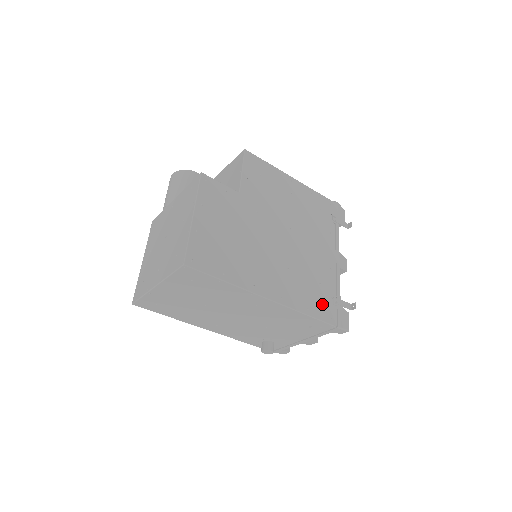
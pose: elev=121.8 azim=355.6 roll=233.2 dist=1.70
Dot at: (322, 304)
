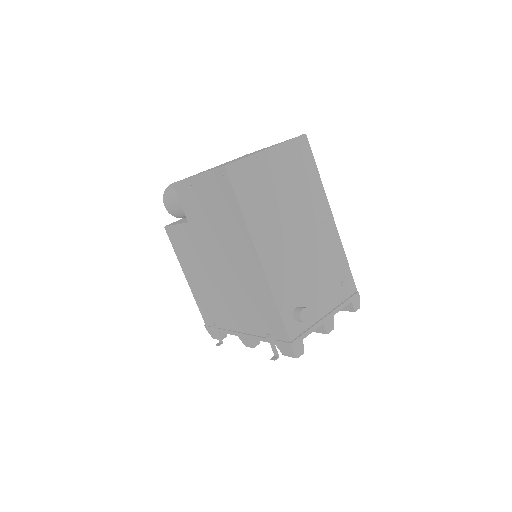
Dot at: occluded
